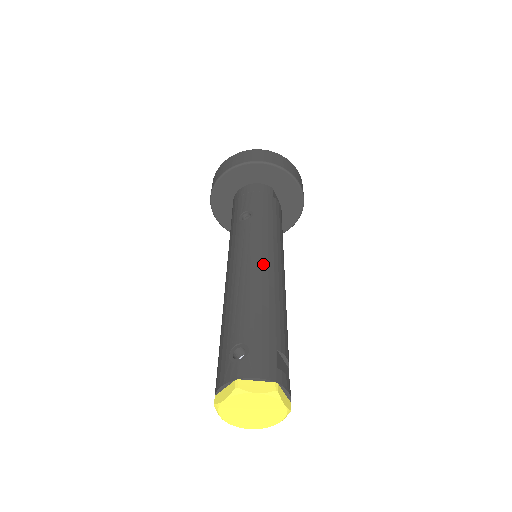
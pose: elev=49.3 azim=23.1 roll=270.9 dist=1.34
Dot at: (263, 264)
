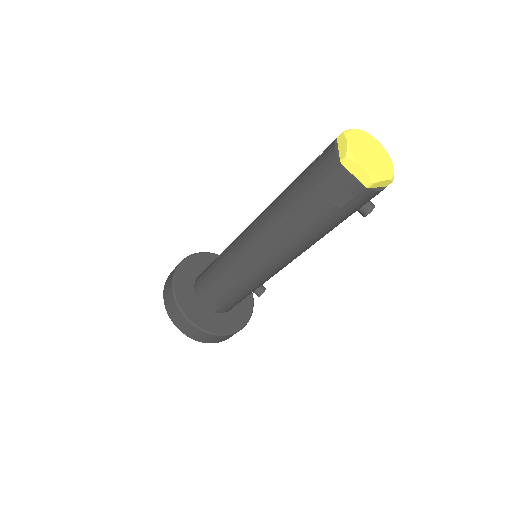
Dot at: occluded
